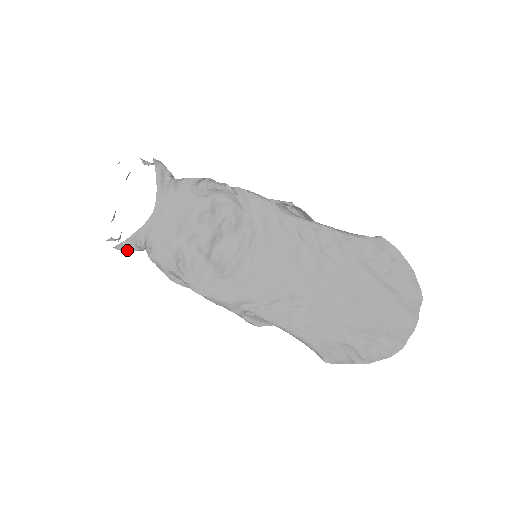
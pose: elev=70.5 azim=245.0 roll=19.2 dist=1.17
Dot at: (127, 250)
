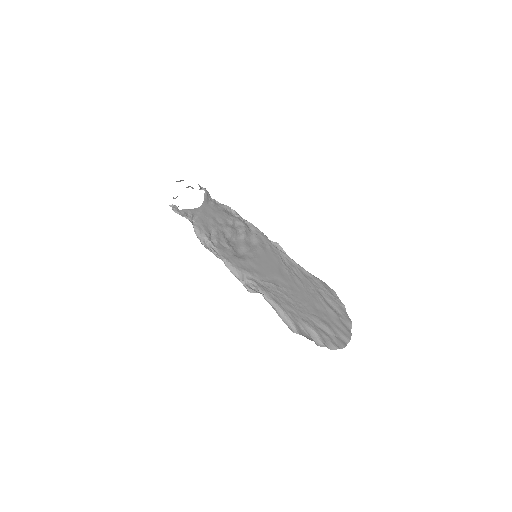
Dot at: (181, 214)
